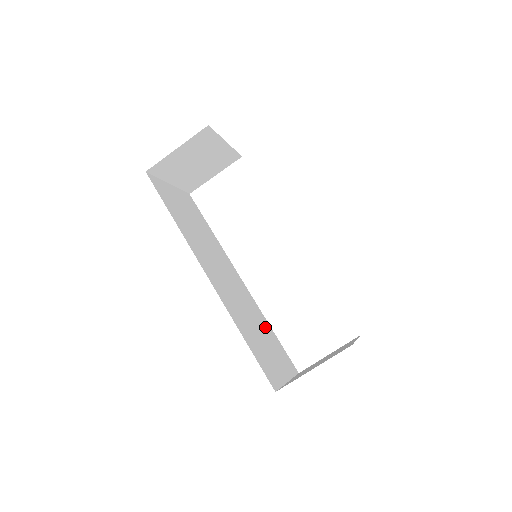
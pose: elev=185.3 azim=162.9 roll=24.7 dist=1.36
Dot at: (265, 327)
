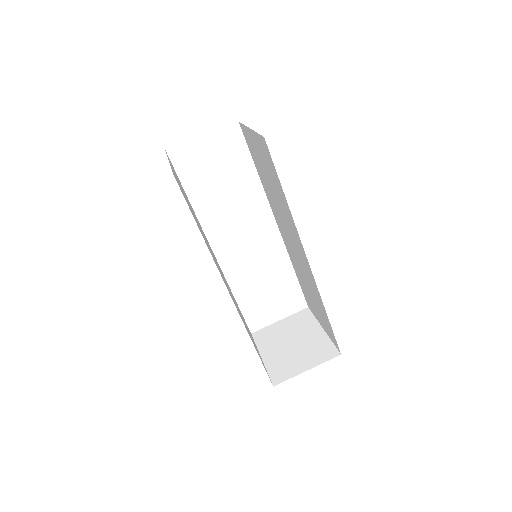
Dot at: (237, 305)
